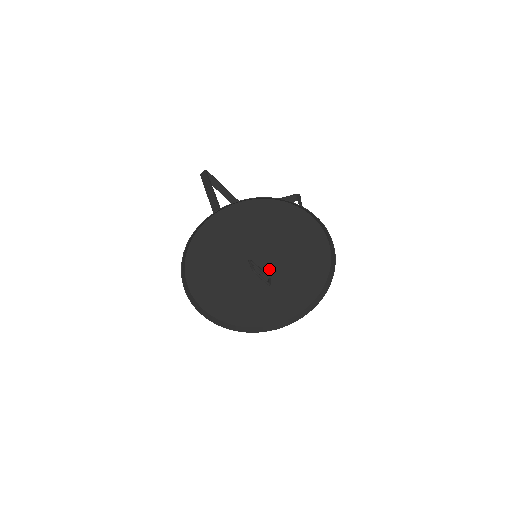
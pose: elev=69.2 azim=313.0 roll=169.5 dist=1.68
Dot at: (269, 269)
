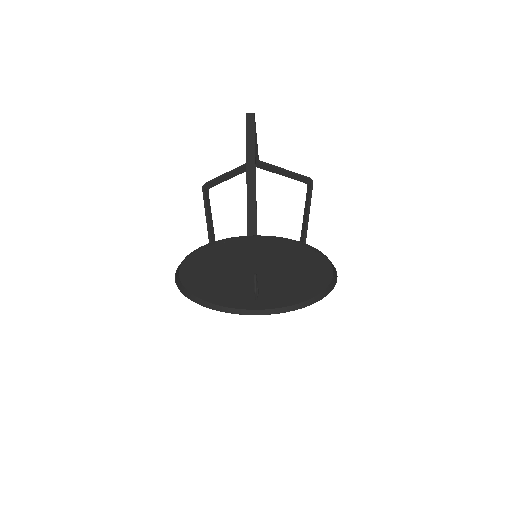
Dot at: (263, 282)
